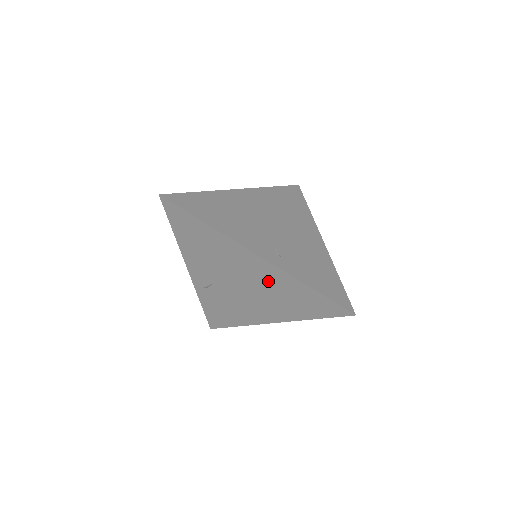
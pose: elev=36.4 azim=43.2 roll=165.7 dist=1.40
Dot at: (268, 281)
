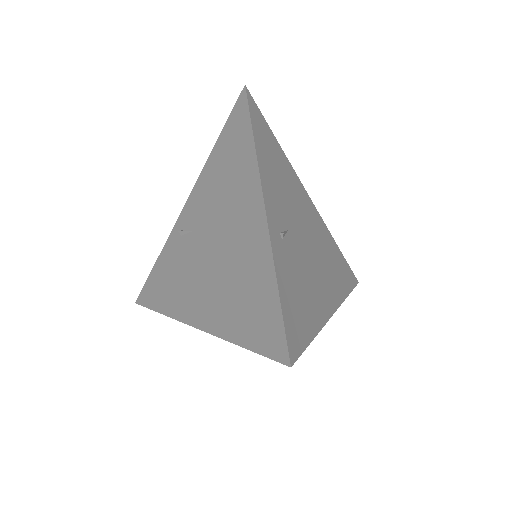
Dot at: (242, 251)
